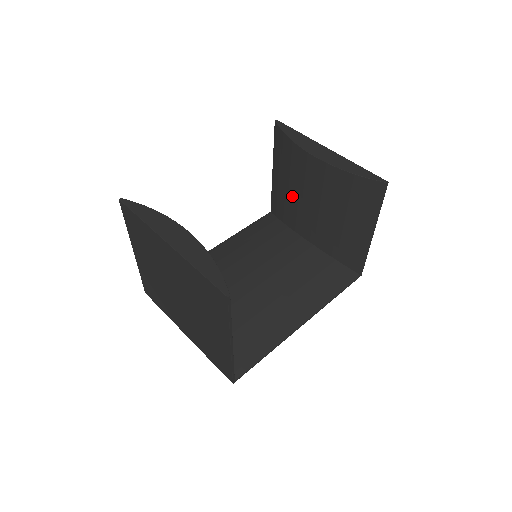
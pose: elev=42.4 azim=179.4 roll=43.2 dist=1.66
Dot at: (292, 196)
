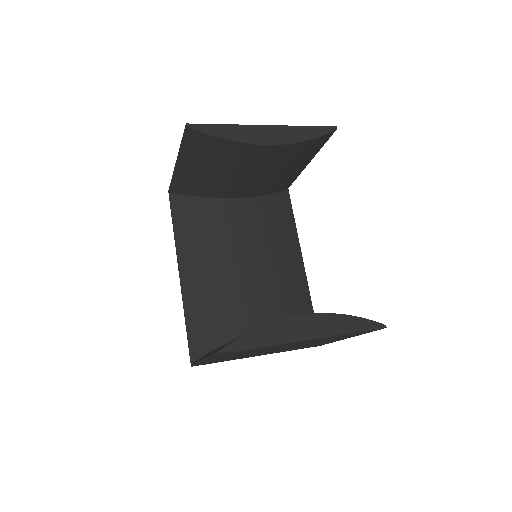
Dot at: (225, 178)
